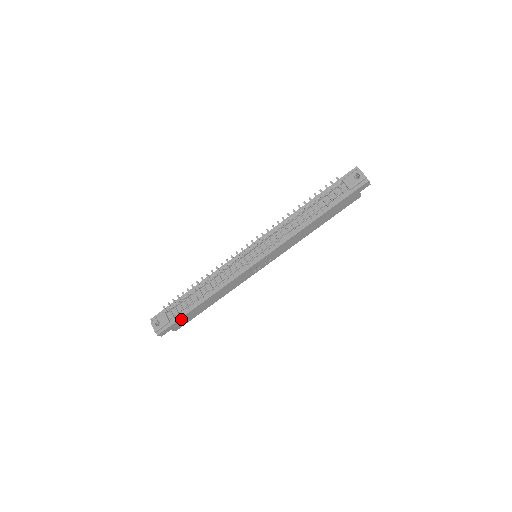
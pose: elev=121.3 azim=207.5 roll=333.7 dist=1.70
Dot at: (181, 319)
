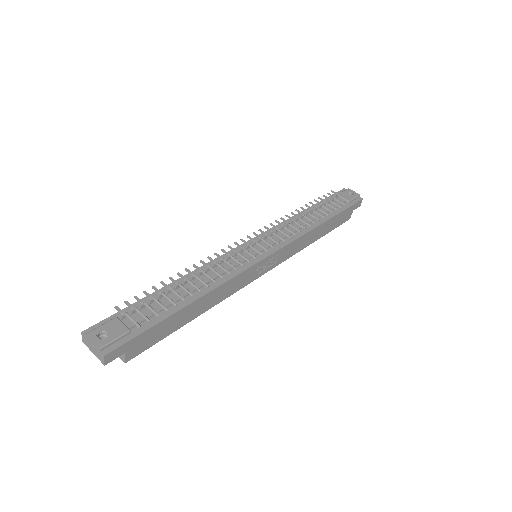
Dot at: (151, 329)
